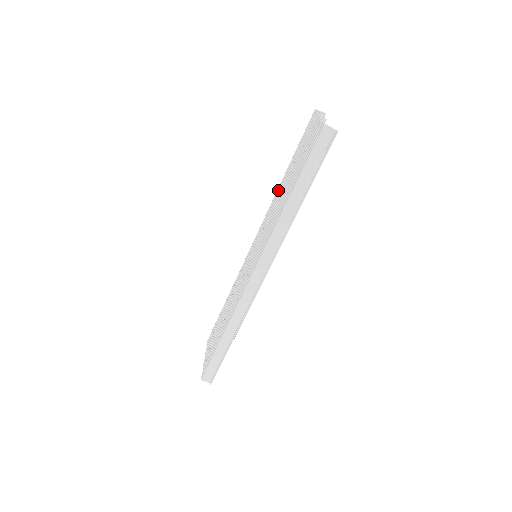
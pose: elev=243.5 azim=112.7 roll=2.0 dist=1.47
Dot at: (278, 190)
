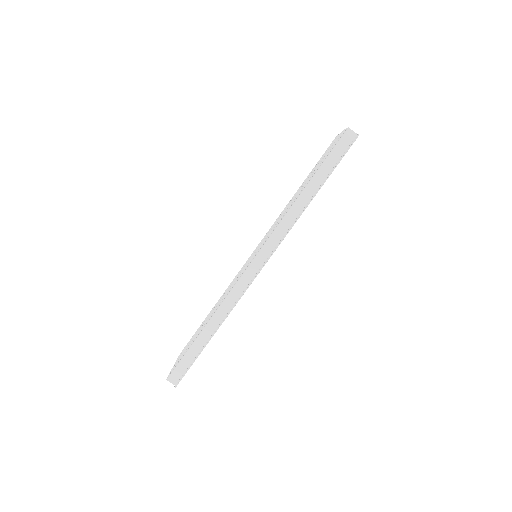
Dot at: occluded
